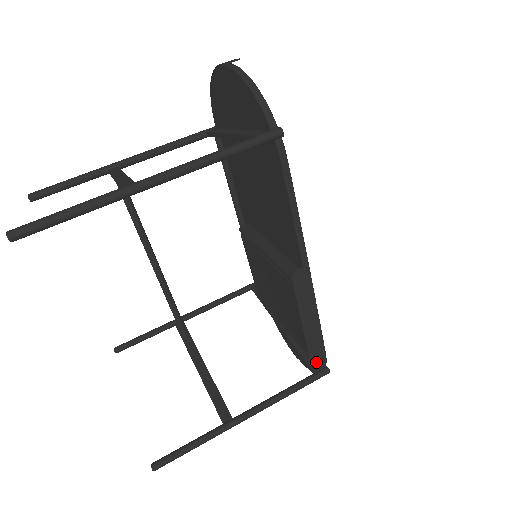
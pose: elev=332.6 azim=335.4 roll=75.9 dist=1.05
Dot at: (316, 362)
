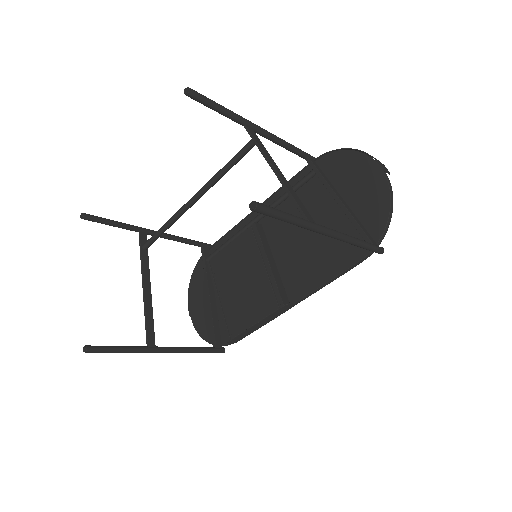
Dot at: (220, 340)
